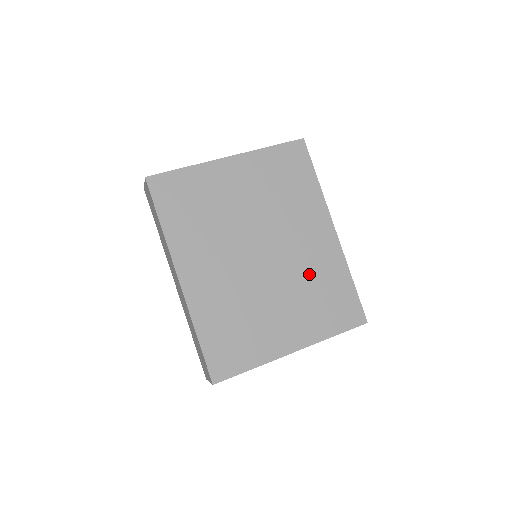
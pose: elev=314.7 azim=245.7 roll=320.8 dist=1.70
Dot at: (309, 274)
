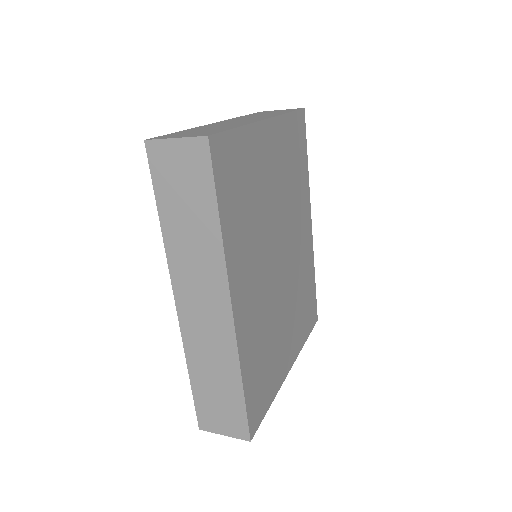
Dot at: (300, 277)
